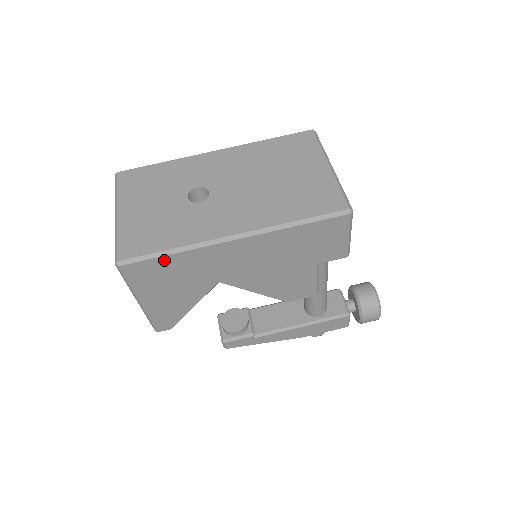
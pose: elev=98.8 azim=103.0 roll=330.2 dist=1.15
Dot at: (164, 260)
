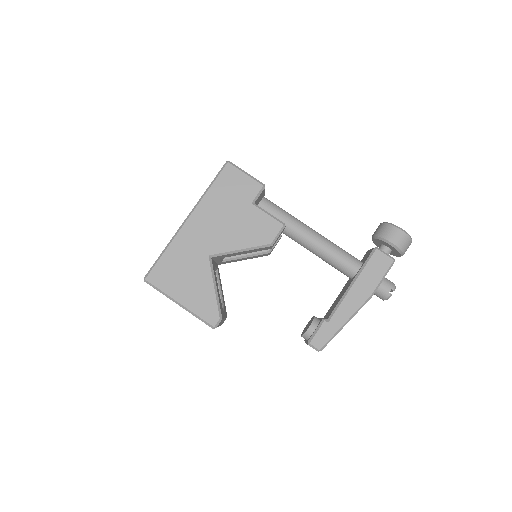
Dot at: (164, 259)
